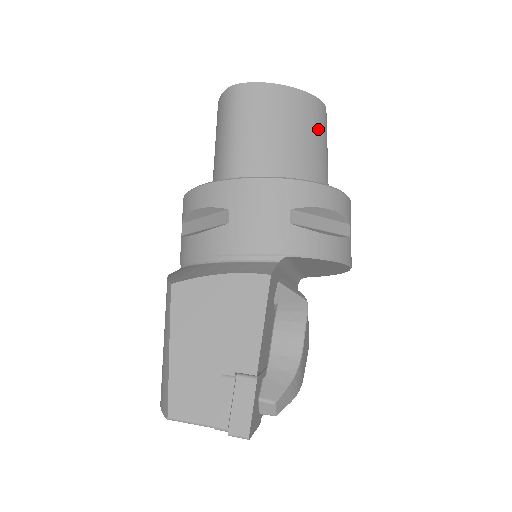
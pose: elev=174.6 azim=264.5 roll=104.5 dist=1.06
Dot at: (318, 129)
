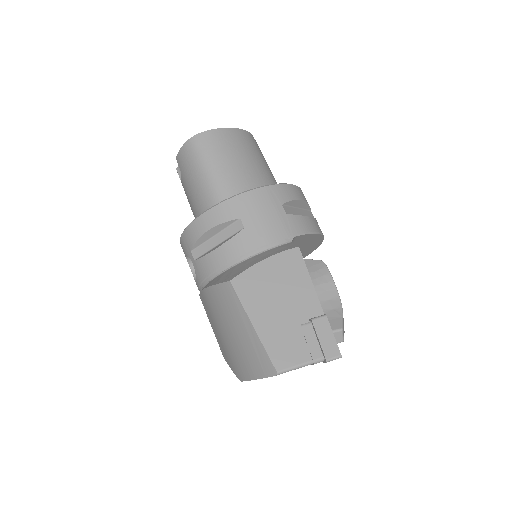
Dot at: (260, 154)
